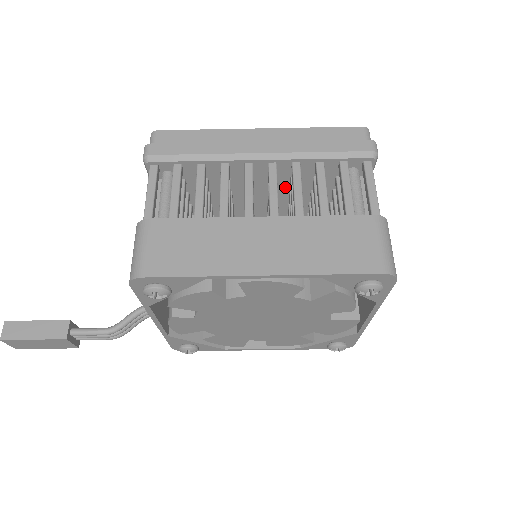
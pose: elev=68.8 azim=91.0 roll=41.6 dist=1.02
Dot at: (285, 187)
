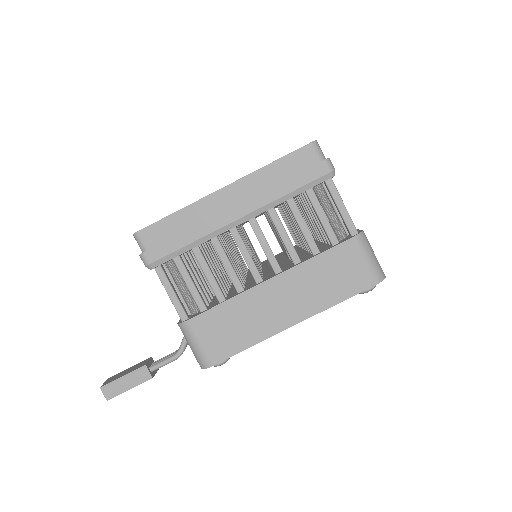
Dot at: (262, 213)
